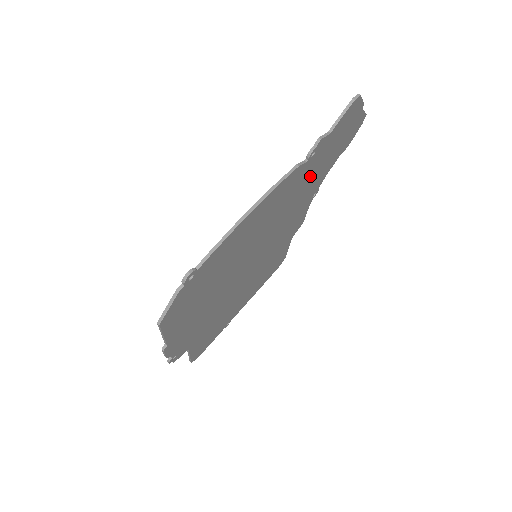
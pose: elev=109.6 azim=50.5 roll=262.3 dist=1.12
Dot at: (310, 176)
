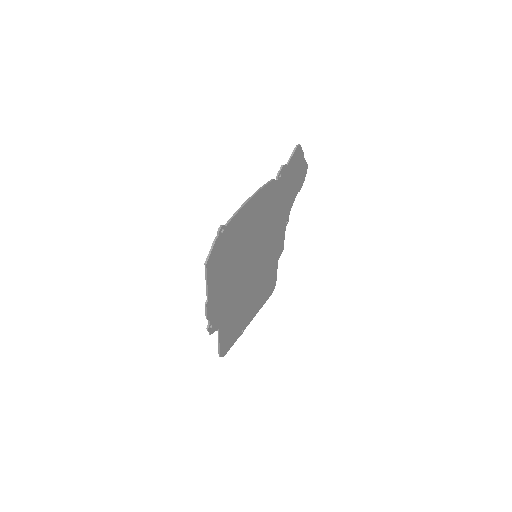
Dot at: (281, 197)
